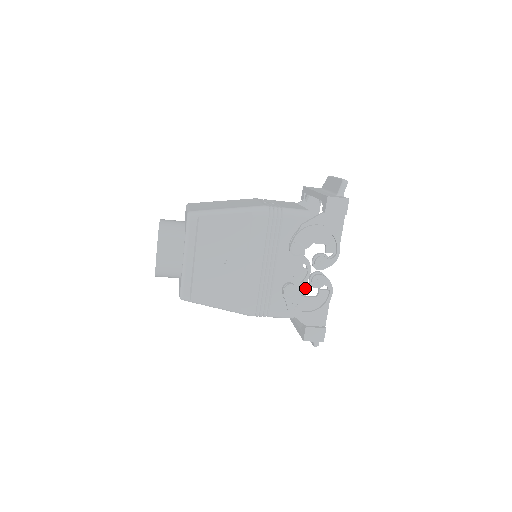
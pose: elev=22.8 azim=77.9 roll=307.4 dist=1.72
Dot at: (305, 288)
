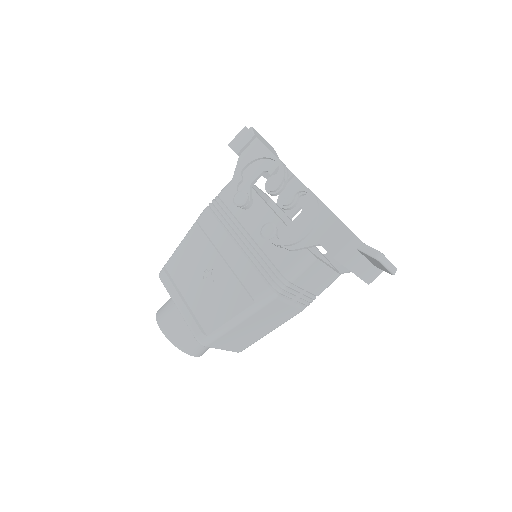
Dot at: occluded
